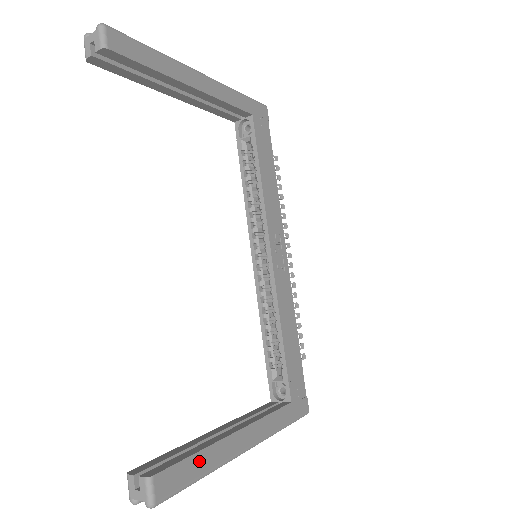
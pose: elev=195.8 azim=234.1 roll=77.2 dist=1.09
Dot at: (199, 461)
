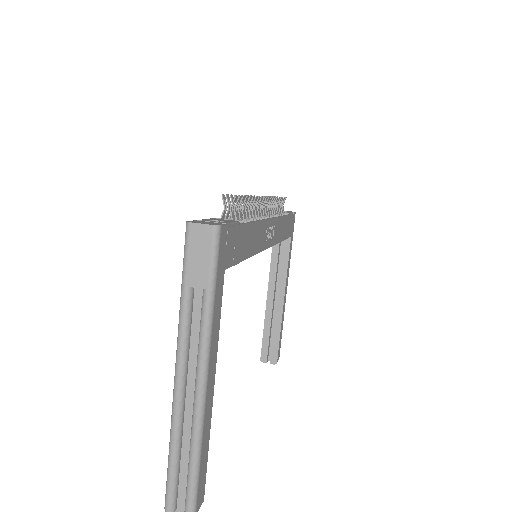
Dot at: (281, 331)
